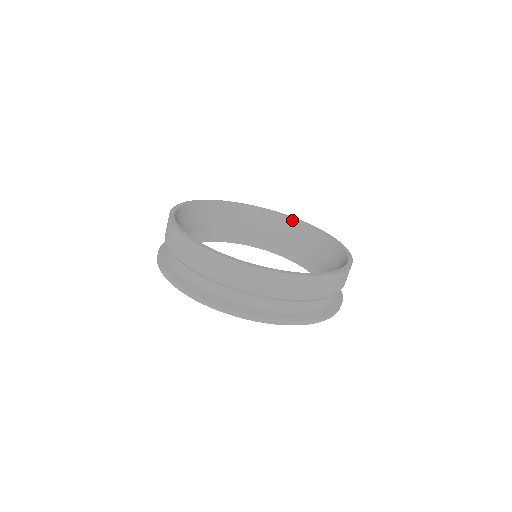
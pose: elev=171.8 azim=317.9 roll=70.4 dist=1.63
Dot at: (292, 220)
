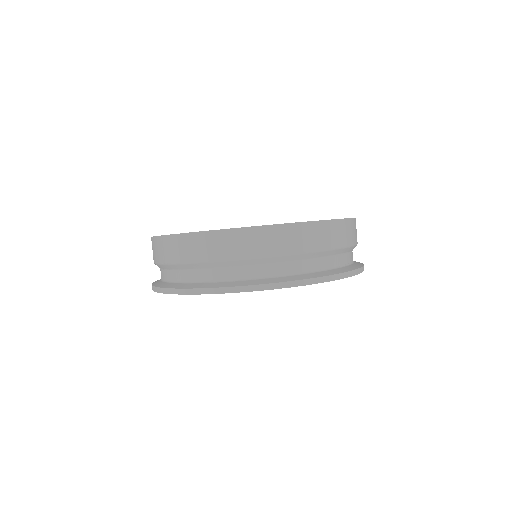
Dot at: occluded
